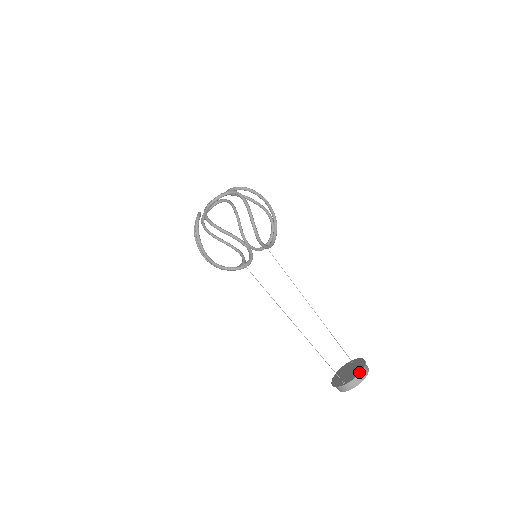
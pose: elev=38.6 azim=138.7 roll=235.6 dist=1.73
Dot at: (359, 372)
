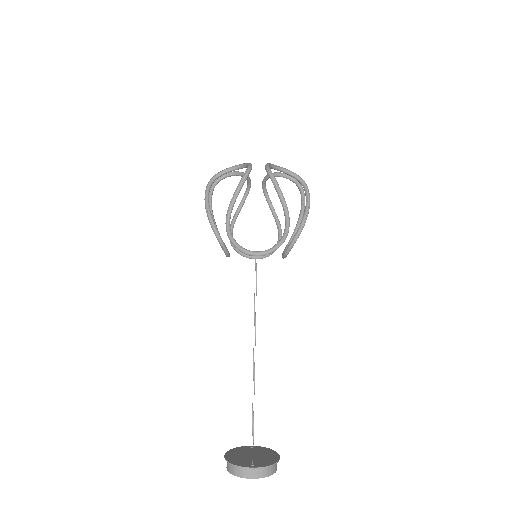
Dot at: (276, 460)
